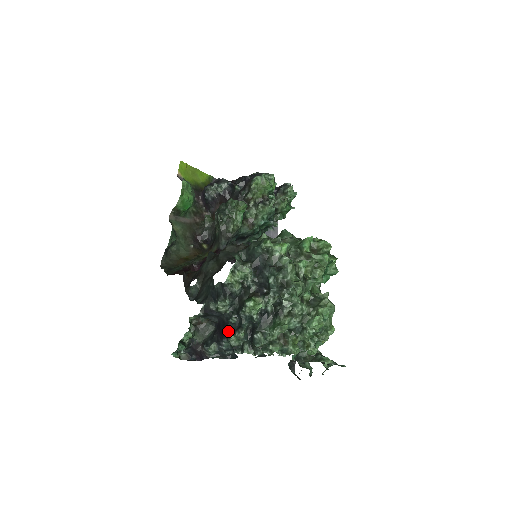
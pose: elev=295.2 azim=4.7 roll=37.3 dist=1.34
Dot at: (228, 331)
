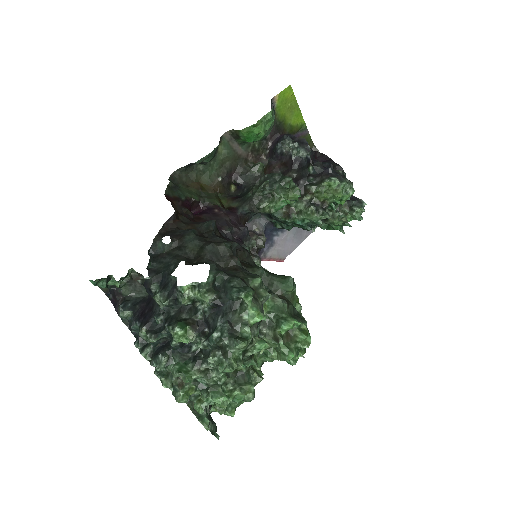
Dot at: (146, 323)
